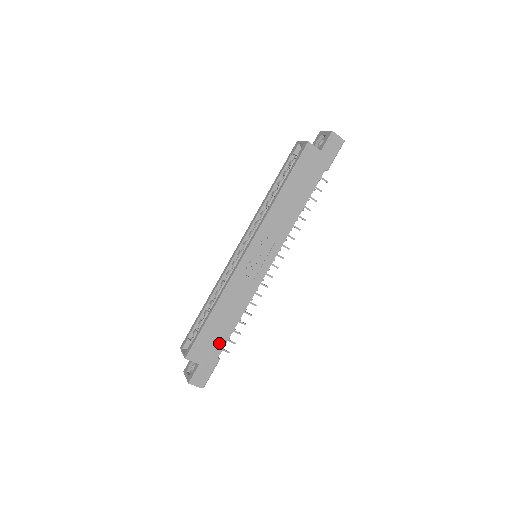
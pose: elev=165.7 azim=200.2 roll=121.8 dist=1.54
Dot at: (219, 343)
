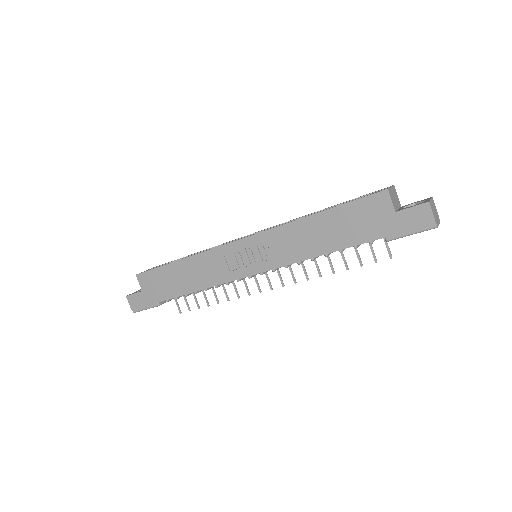
Dot at: (167, 292)
